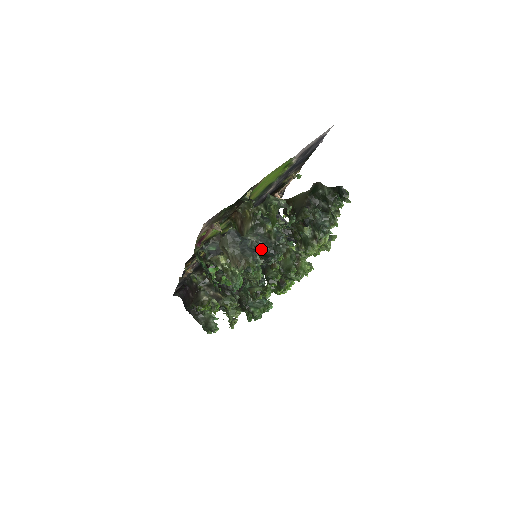
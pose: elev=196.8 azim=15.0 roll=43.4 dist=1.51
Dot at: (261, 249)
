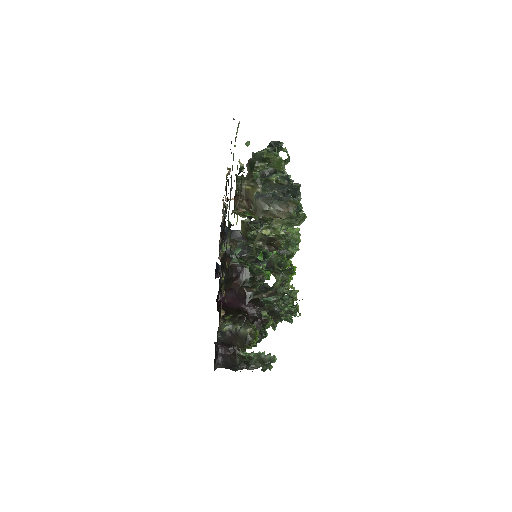
Dot at: occluded
